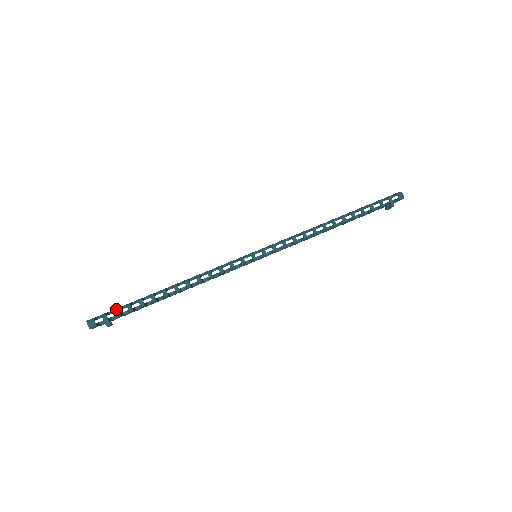
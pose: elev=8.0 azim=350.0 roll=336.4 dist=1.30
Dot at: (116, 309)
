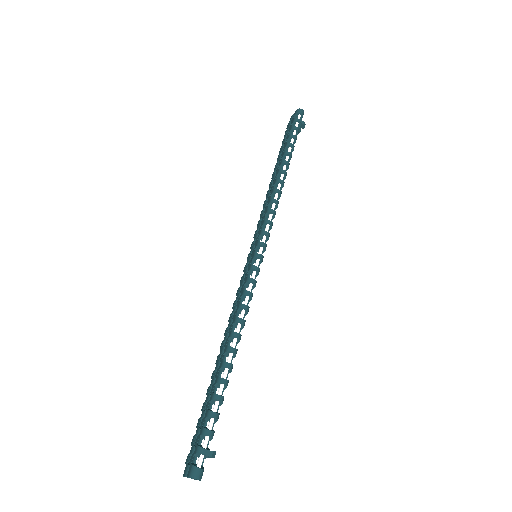
Dot at: (204, 431)
